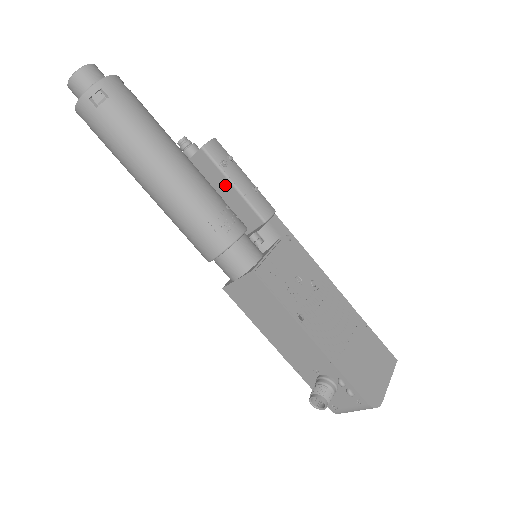
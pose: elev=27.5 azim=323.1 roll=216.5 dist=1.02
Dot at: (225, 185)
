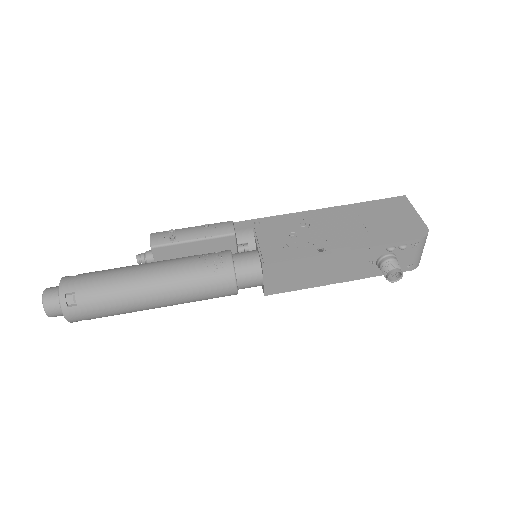
Dot at: (189, 247)
